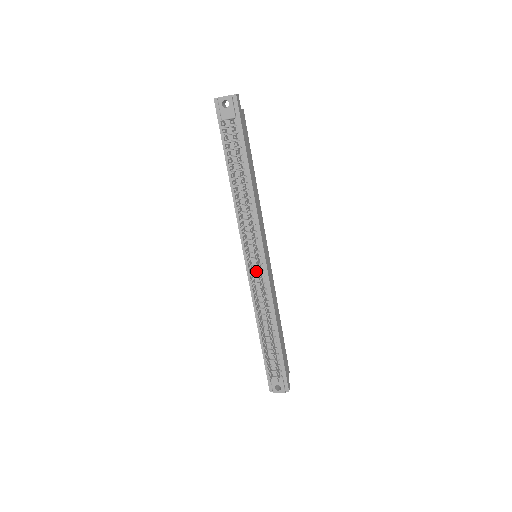
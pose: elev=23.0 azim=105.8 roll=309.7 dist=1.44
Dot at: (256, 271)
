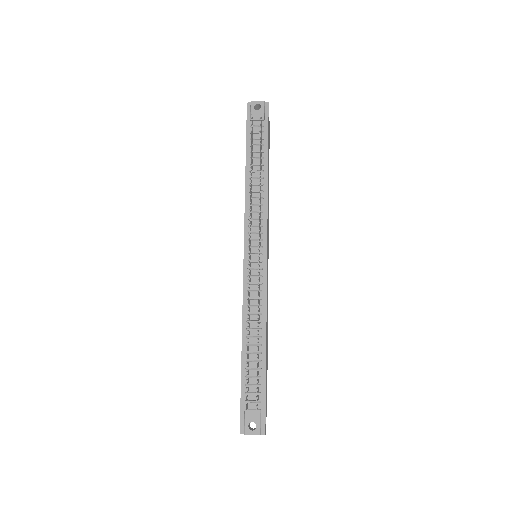
Dot at: (254, 269)
